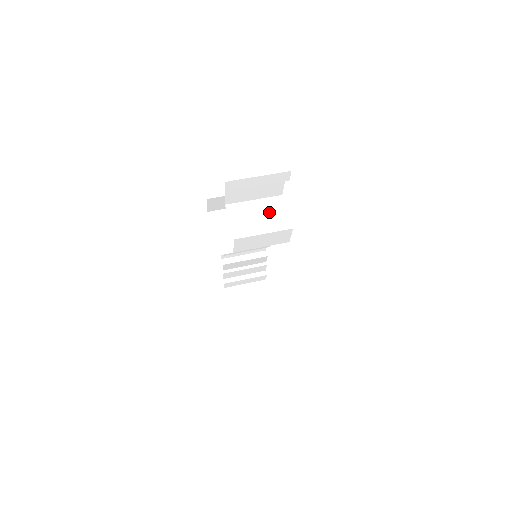
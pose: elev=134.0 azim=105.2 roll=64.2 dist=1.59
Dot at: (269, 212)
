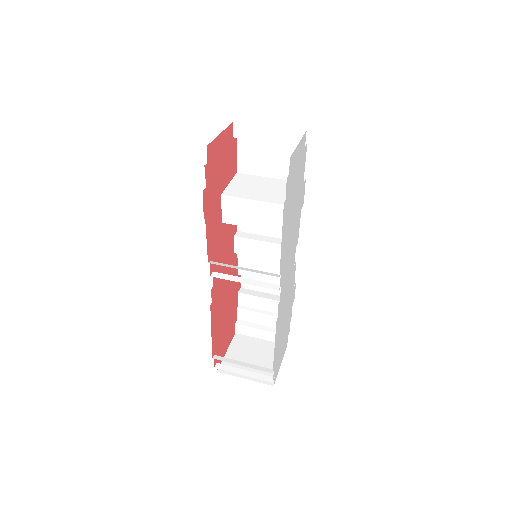
Dot at: (277, 189)
